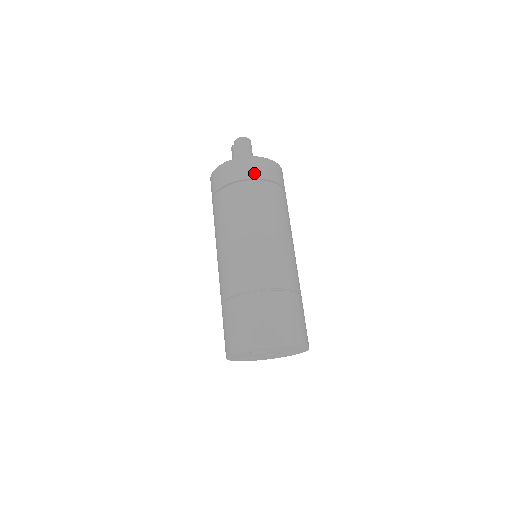
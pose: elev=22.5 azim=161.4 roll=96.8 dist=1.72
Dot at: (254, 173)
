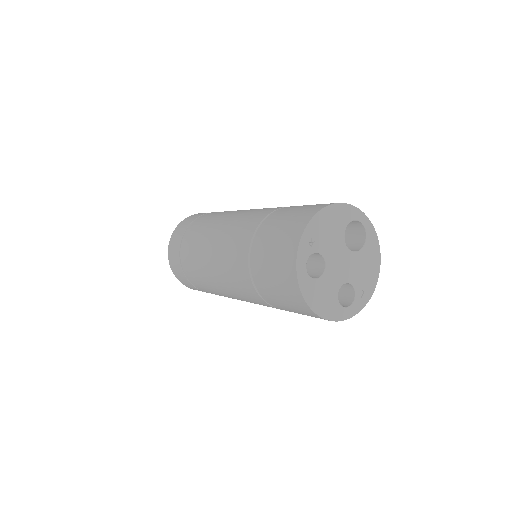
Dot at: (180, 234)
